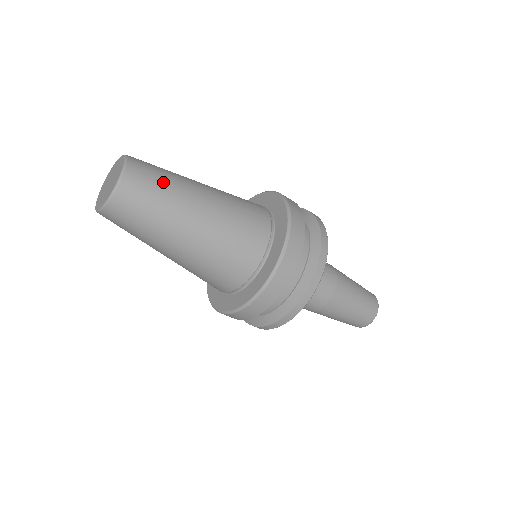
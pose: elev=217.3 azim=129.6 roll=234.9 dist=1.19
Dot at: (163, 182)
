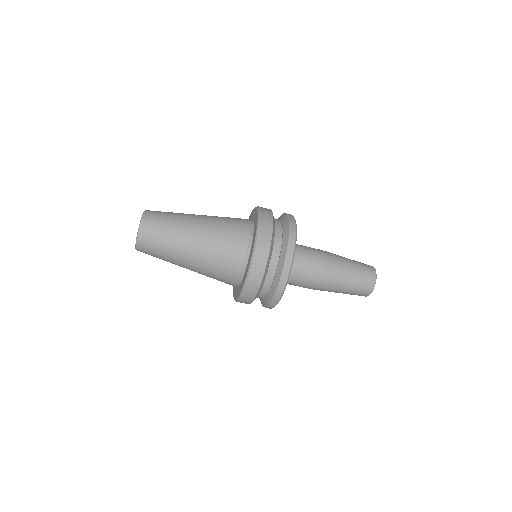
Dot at: (170, 212)
